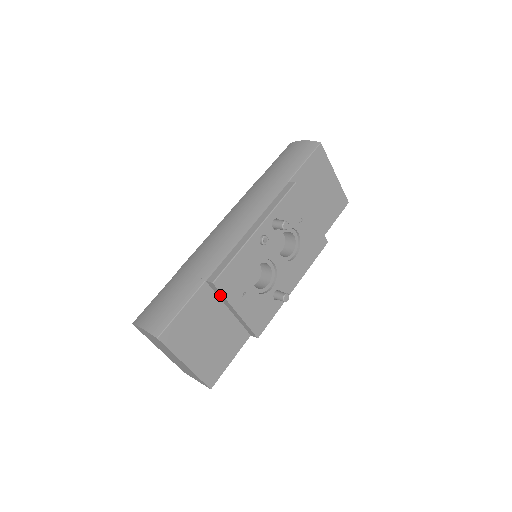
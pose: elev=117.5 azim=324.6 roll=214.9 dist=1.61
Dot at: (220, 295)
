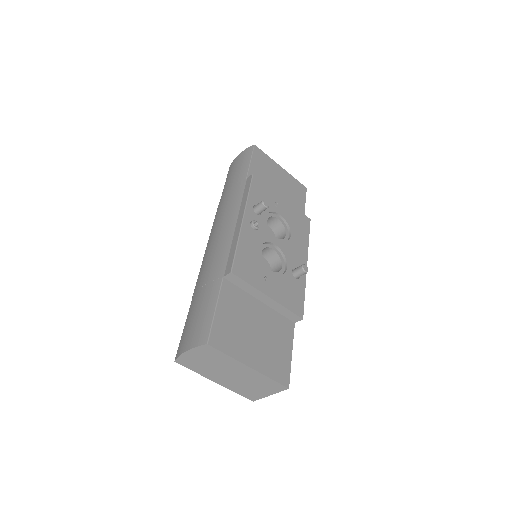
Dot at: (244, 285)
